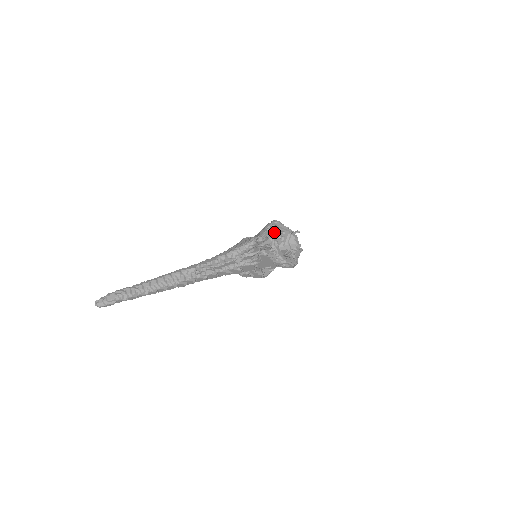
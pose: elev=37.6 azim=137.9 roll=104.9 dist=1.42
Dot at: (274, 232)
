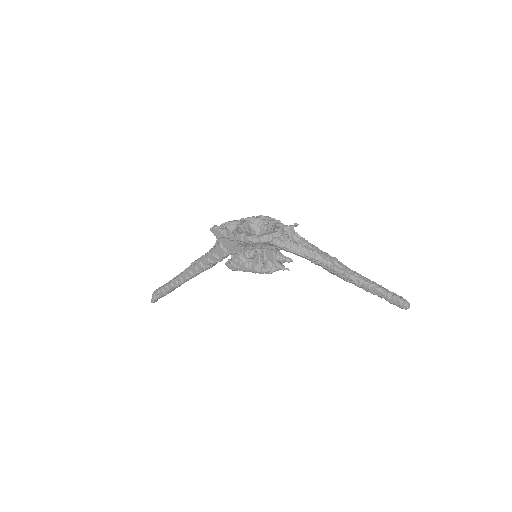
Dot at: (247, 220)
